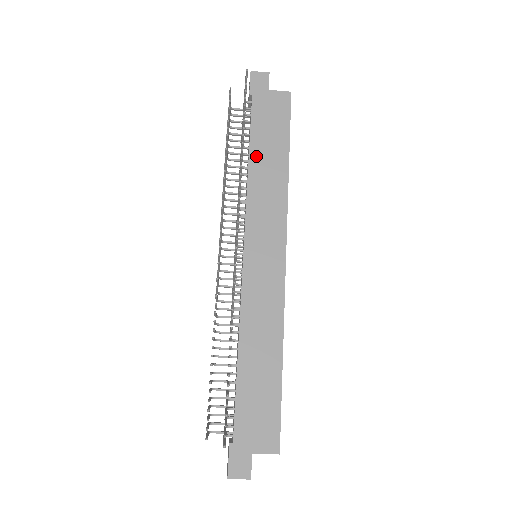
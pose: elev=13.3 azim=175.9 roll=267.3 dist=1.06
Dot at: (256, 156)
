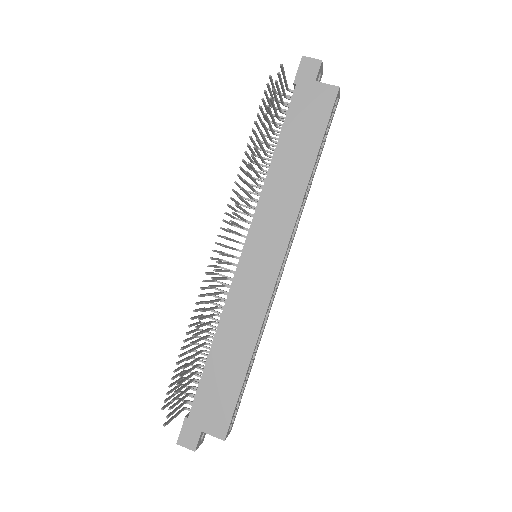
Dot at: (281, 154)
